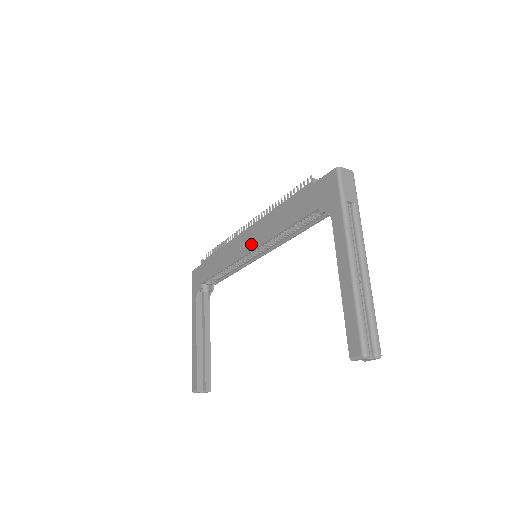
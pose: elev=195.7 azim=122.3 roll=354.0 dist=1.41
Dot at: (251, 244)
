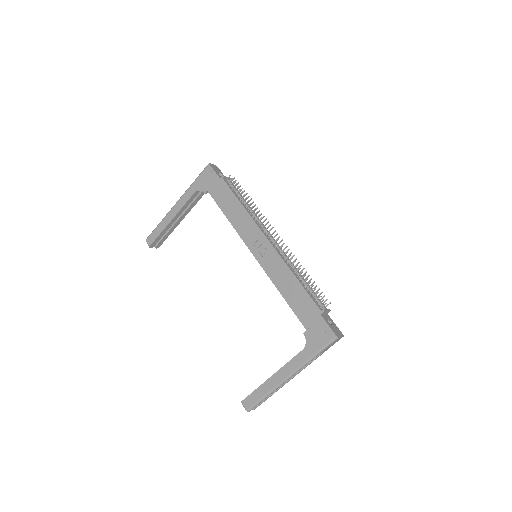
Dot at: (260, 255)
